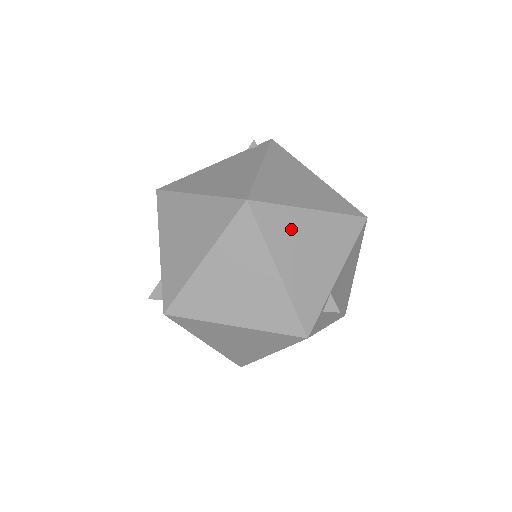
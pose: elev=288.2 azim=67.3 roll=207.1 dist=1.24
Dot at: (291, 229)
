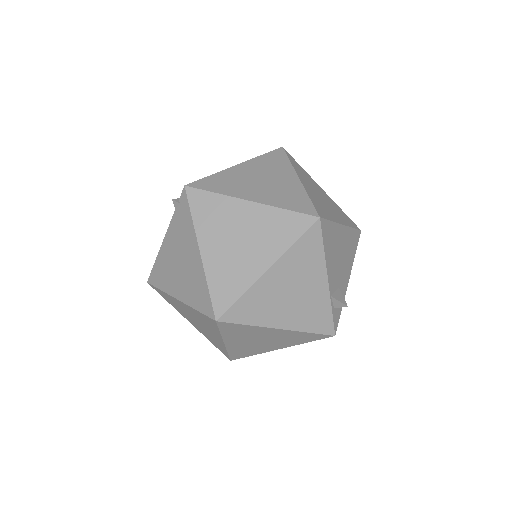
Dot at: (264, 299)
